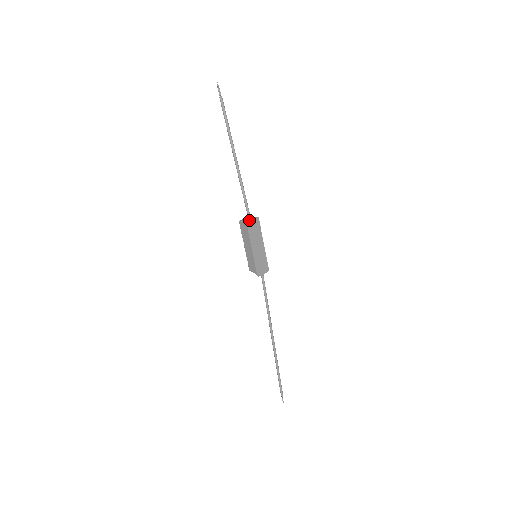
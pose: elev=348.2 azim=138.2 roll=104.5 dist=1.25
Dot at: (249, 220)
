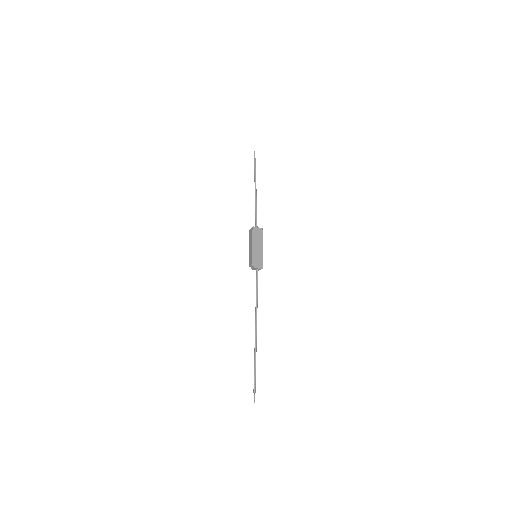
Dot at: (255, 227)
